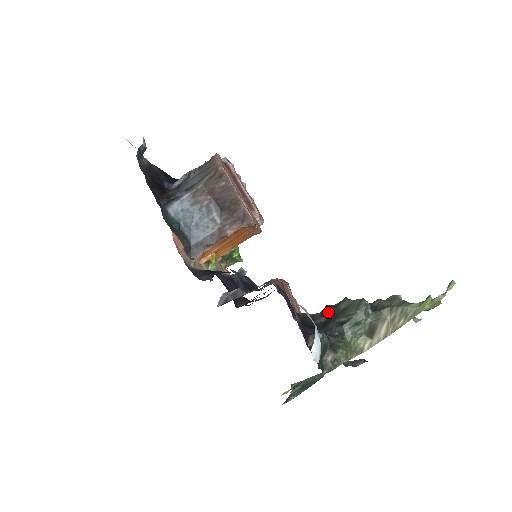
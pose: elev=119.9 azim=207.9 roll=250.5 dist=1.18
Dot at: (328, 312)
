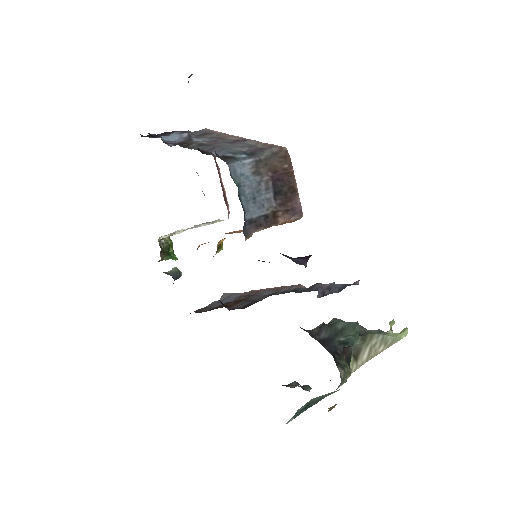
Dot at: (325, 330)
